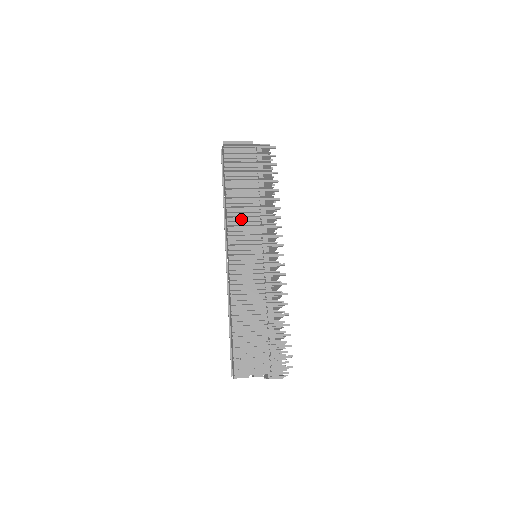
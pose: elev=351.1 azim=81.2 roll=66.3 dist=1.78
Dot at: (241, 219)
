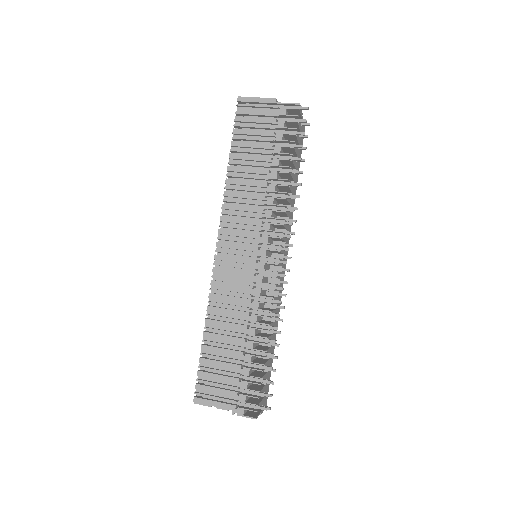
Dot at: (239, 207)
